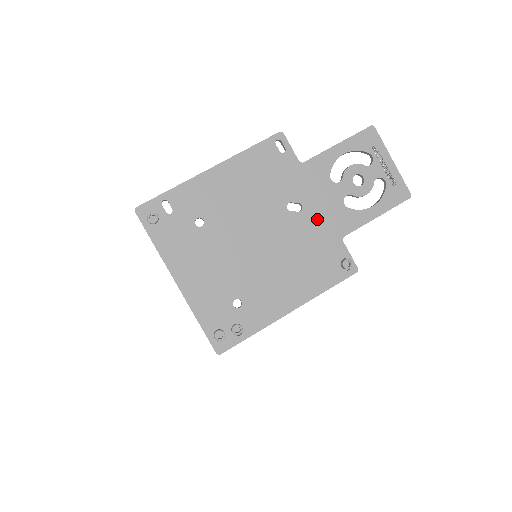
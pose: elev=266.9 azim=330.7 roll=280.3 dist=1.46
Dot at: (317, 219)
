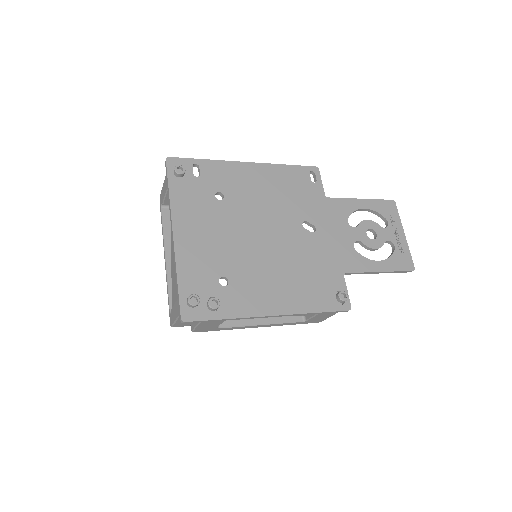
Dot at: (326, 246)
